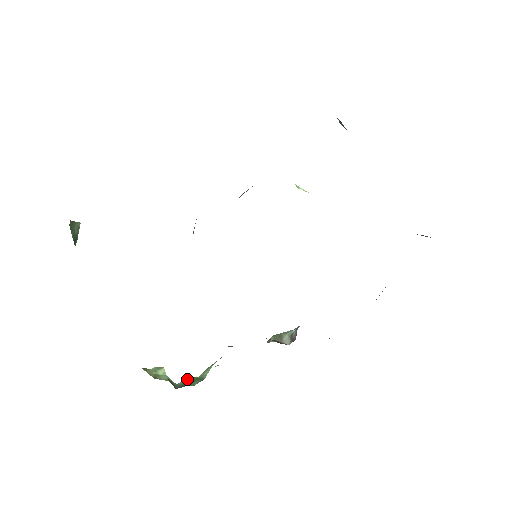
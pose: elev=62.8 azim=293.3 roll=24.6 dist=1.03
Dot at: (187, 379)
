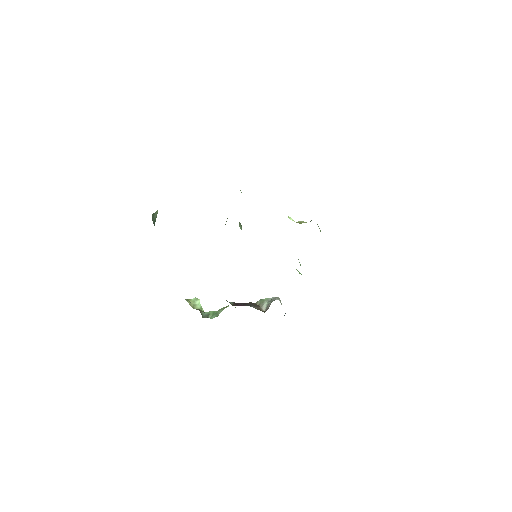
Dot at: (210, 312)
